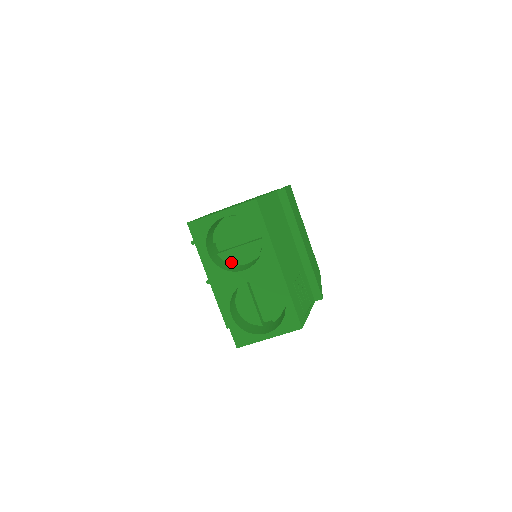
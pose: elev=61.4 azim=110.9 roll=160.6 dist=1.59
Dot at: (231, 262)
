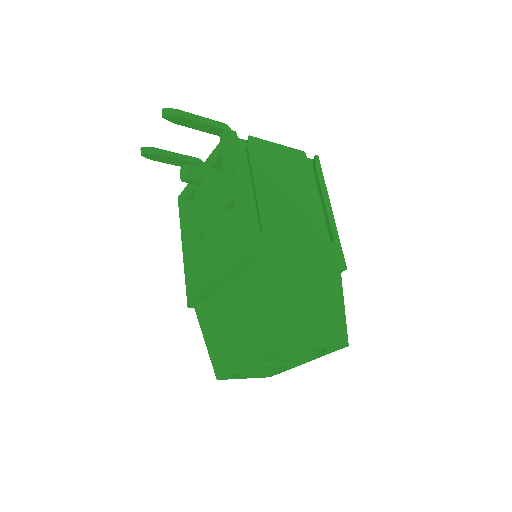
Dot at: occluded
